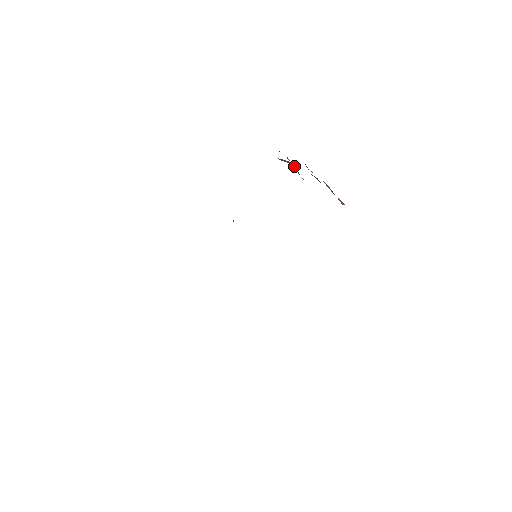
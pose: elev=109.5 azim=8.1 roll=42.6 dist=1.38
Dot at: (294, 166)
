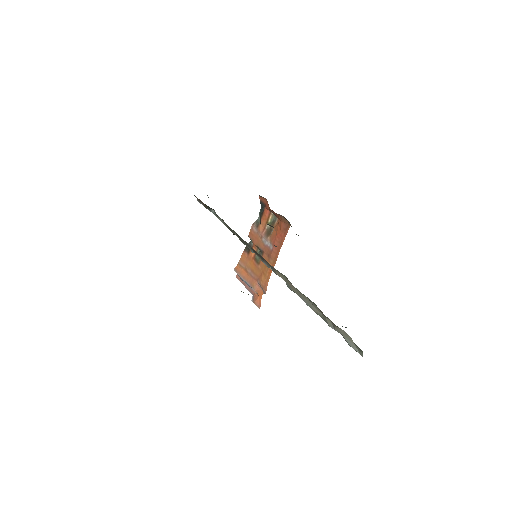
Dot at: (264, 229)
